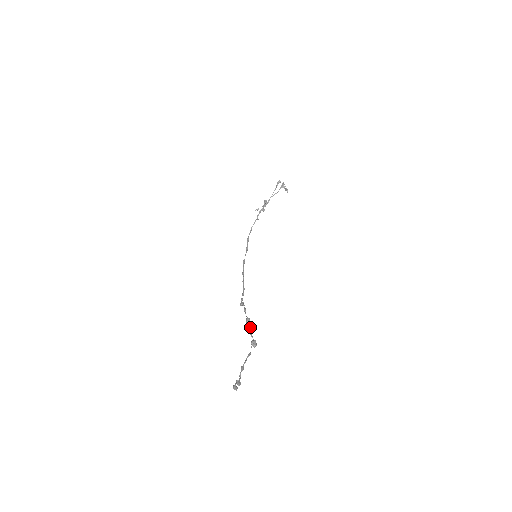
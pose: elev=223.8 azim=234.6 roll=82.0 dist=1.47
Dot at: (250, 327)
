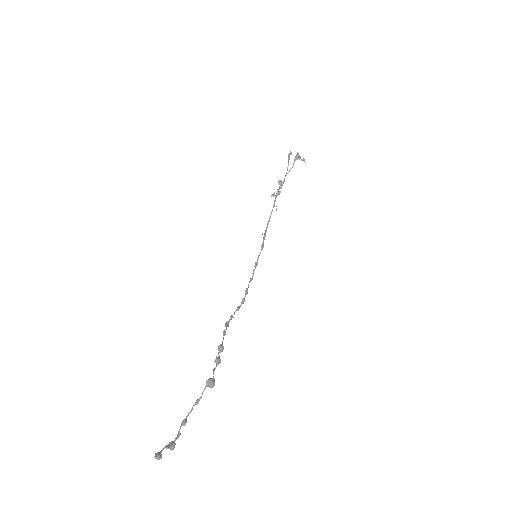
Dot at: (217, 358)
